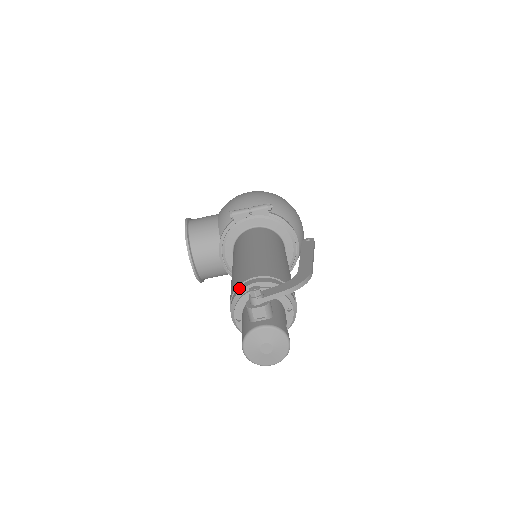
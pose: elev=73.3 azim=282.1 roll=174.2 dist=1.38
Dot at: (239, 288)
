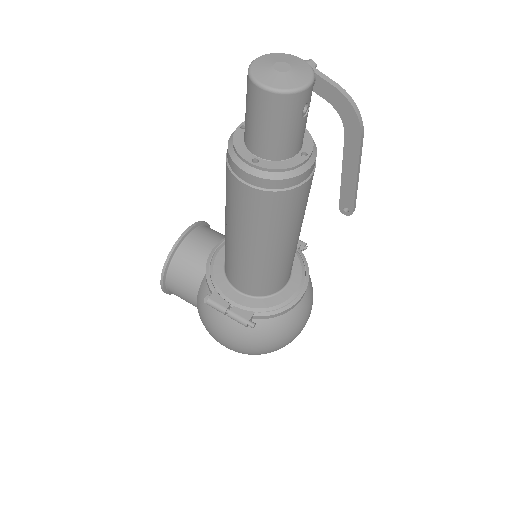
Dot at: occluded
